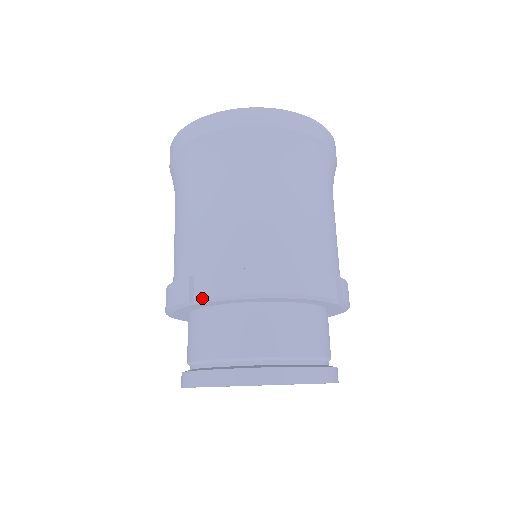
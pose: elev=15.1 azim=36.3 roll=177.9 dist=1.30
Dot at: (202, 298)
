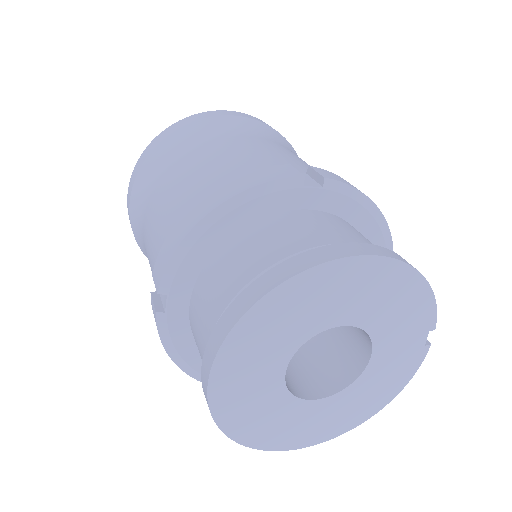
Dot at: (157, 291)
